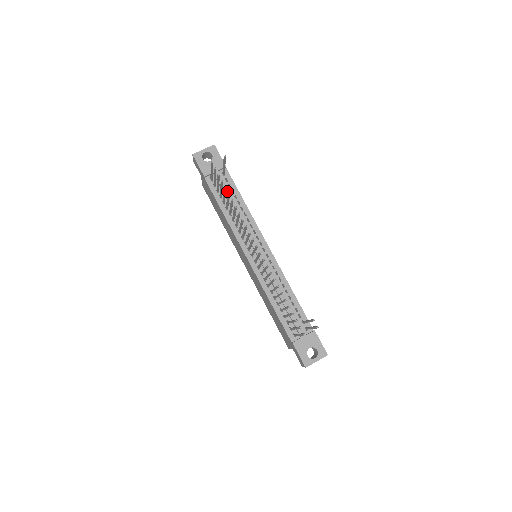
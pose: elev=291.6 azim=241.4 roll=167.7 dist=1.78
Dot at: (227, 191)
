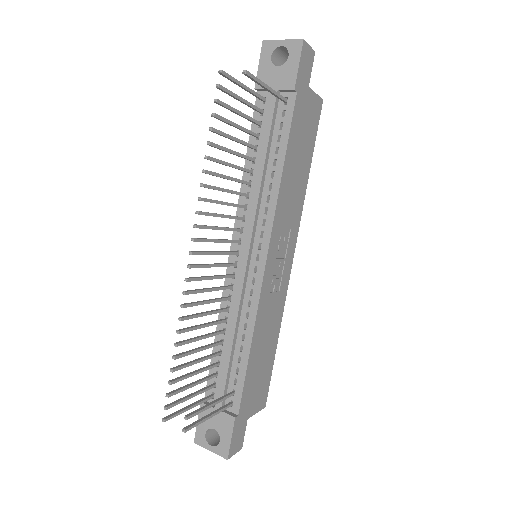
Dot at: (268, 133)
